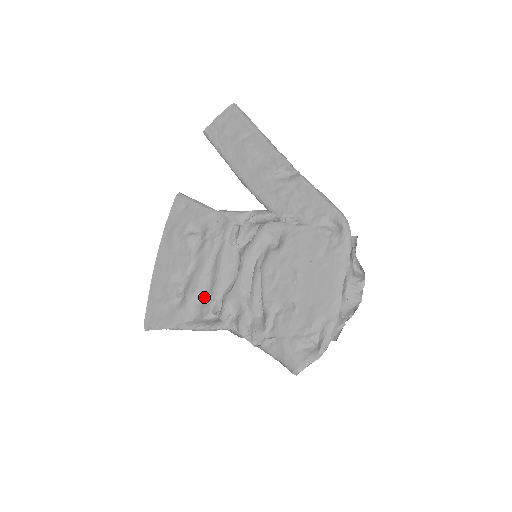
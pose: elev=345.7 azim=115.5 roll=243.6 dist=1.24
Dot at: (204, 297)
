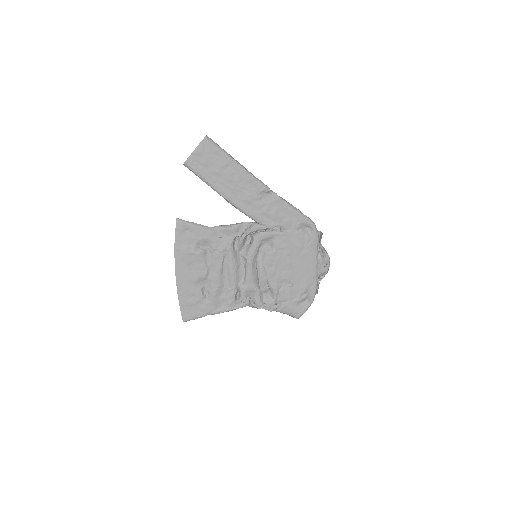
Dot at: (225, 291)
